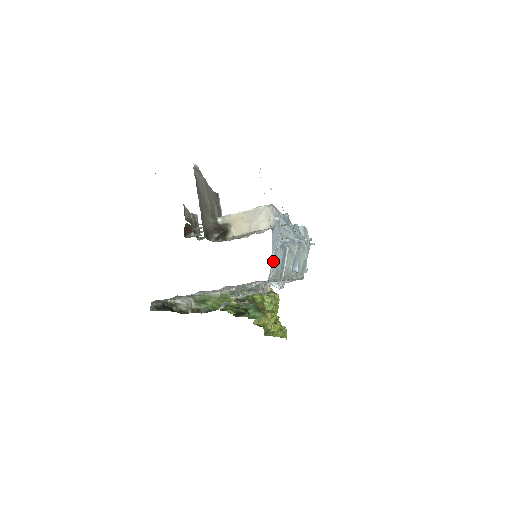
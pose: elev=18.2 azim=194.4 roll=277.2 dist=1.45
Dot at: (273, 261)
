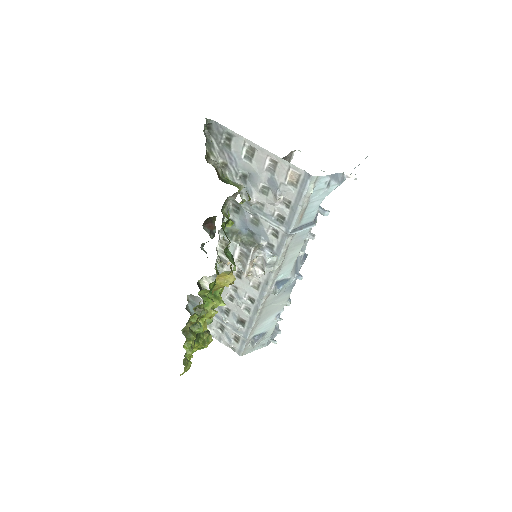
Dot at: (321, 184)
